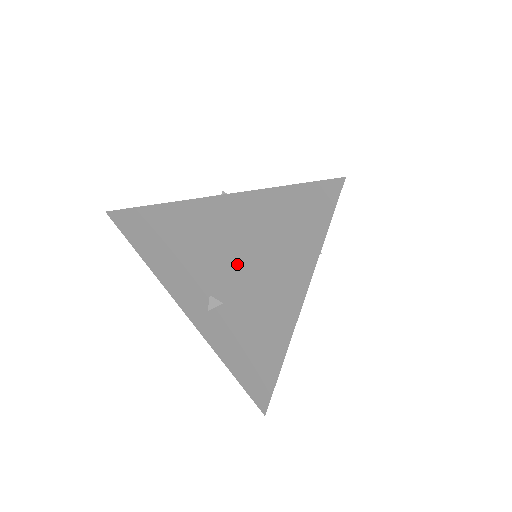
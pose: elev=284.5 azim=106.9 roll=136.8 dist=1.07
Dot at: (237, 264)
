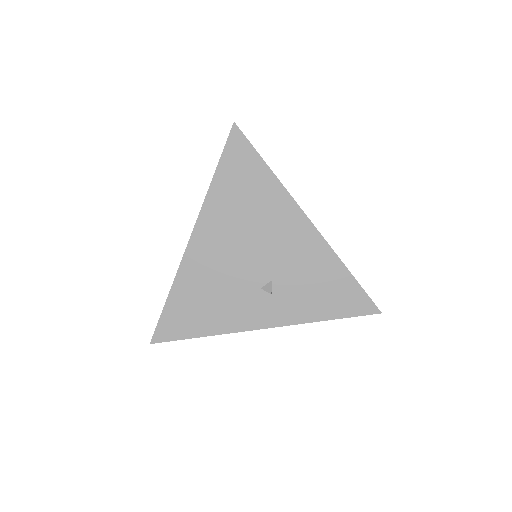
Dot at: (249, 243)
